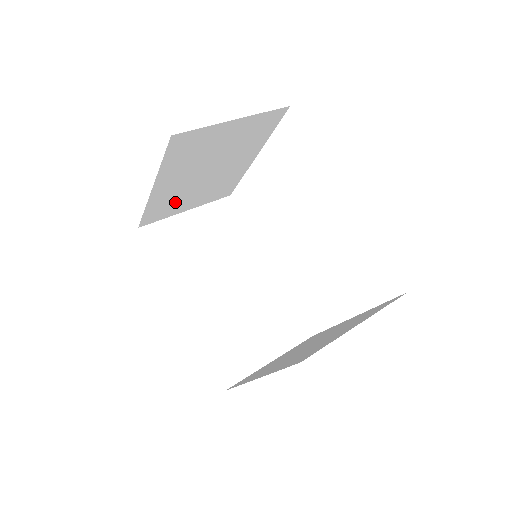
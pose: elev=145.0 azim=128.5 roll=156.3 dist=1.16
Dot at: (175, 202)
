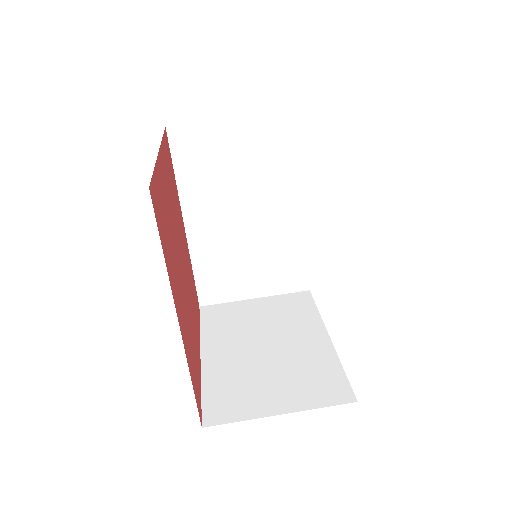
Dot at: occluded
